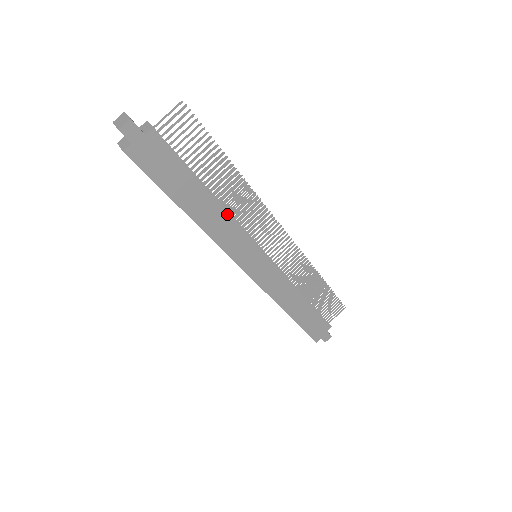
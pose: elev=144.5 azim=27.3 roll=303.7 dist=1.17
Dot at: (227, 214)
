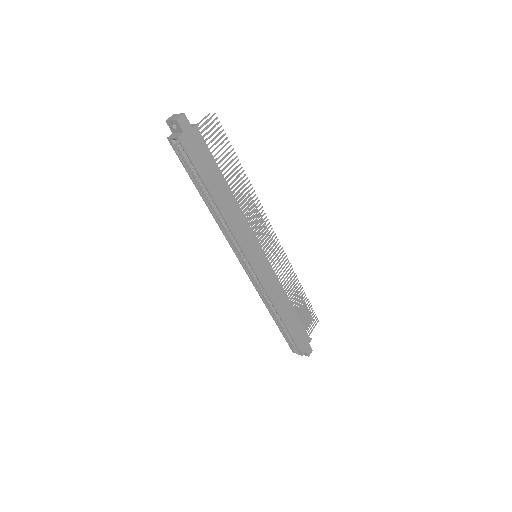
Dot at: (240, 208)
